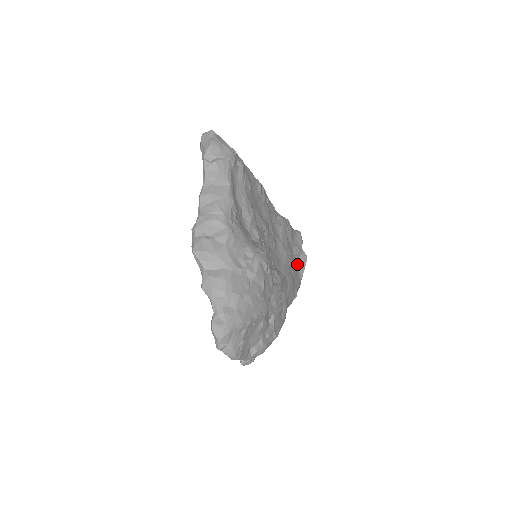
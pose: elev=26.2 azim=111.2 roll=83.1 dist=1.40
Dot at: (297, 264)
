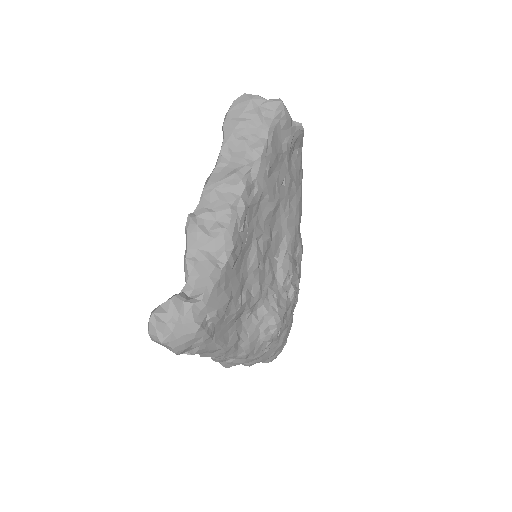
Dot at: (293, 149)
